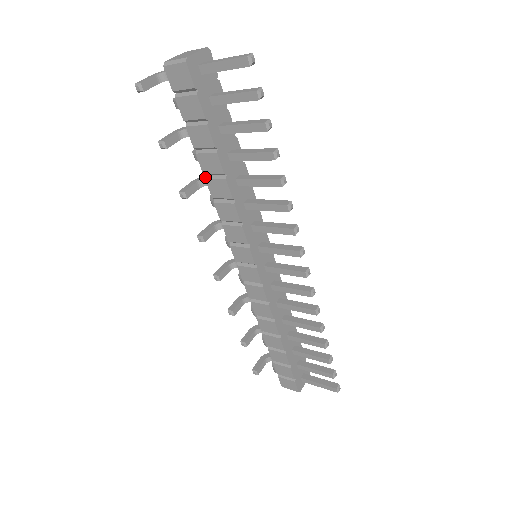
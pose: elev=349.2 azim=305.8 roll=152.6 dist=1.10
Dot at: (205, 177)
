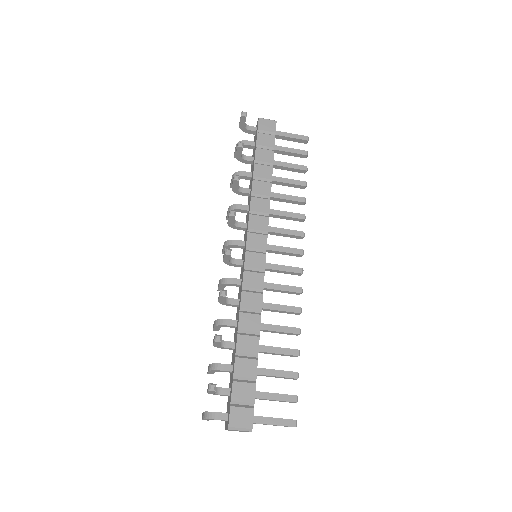
Dot at: (253, 179)
